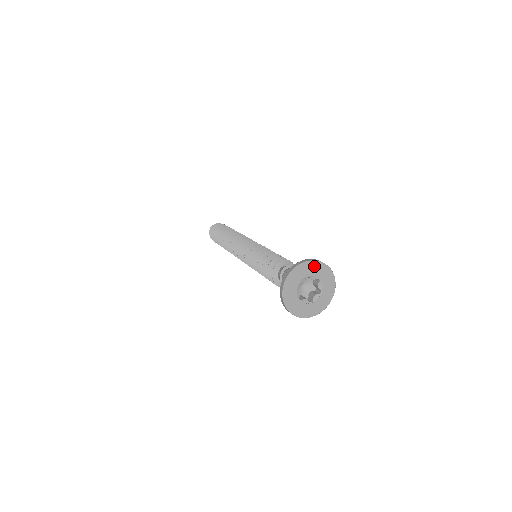
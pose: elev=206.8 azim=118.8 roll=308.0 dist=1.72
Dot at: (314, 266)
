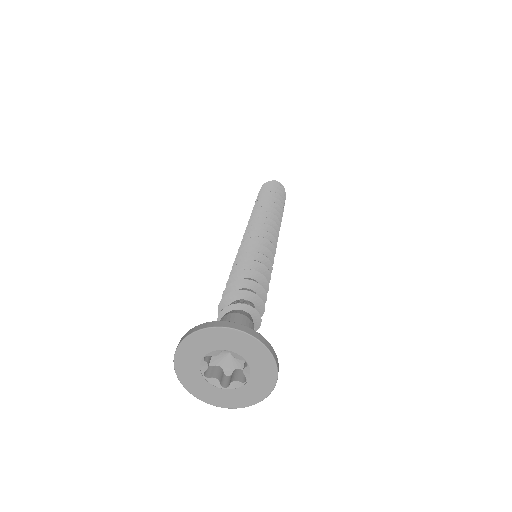
Dot at: (199, 340)
